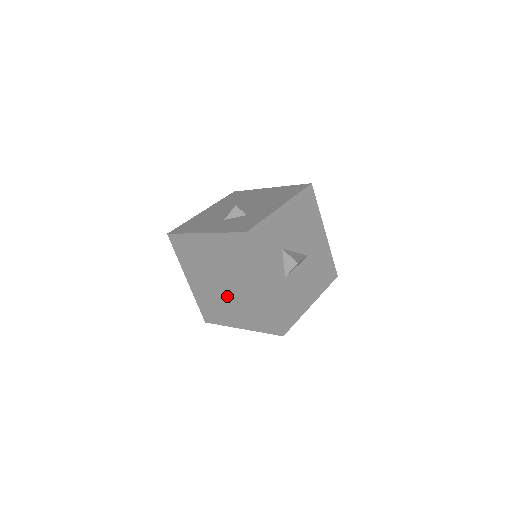
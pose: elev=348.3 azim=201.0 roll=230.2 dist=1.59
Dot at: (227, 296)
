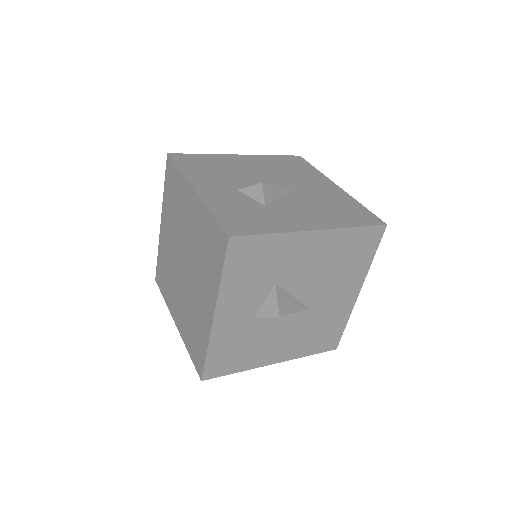
Dot at: (180, 280)
